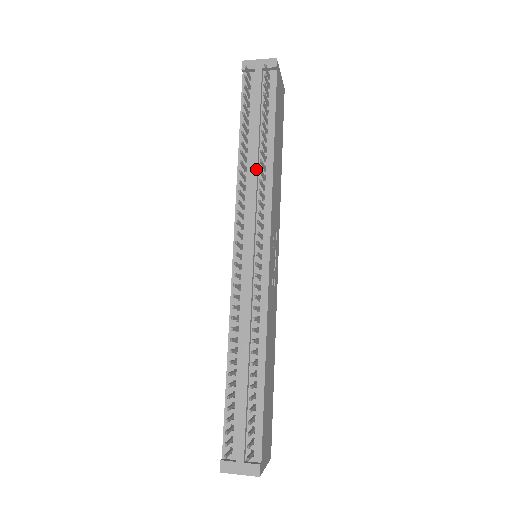
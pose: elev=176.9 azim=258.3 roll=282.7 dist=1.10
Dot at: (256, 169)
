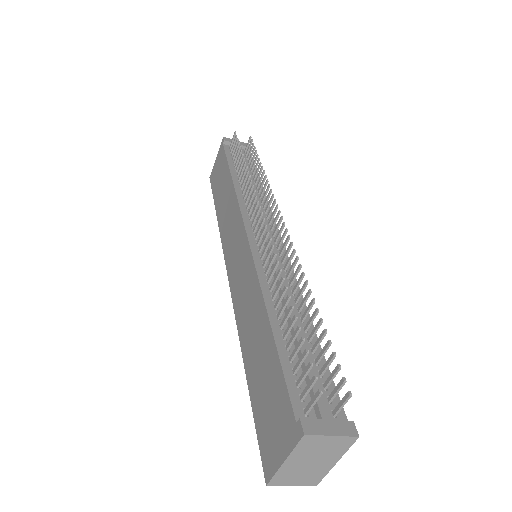
Dot at: (254, 188)
